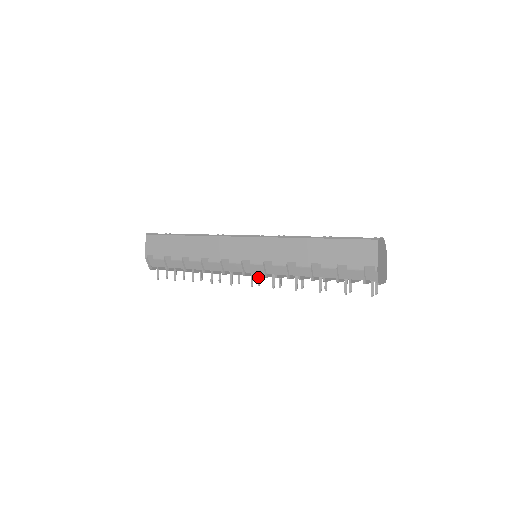
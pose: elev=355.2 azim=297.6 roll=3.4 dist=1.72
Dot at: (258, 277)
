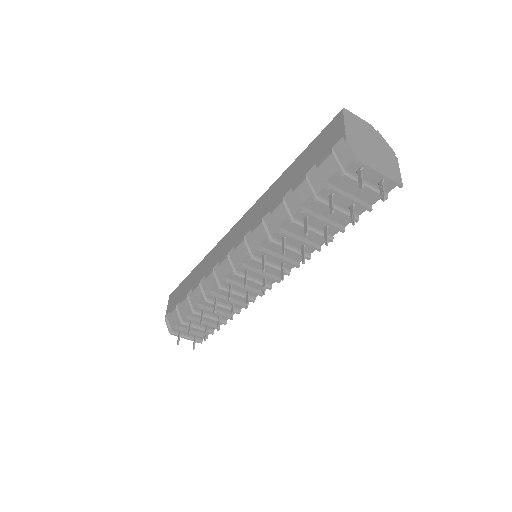
Dot at: (262, 284)
